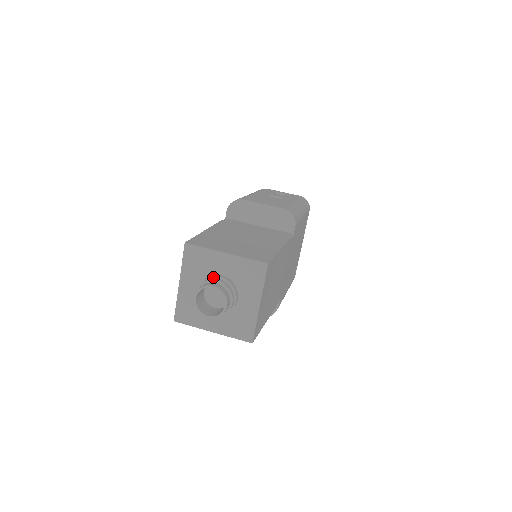
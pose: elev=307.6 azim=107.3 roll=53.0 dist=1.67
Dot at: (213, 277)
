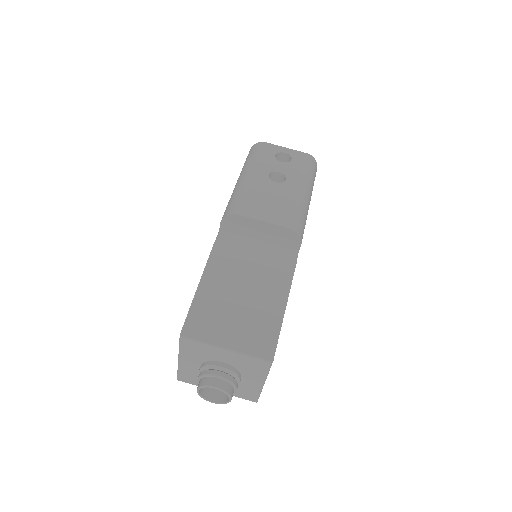
Dot at: (214, 366)
